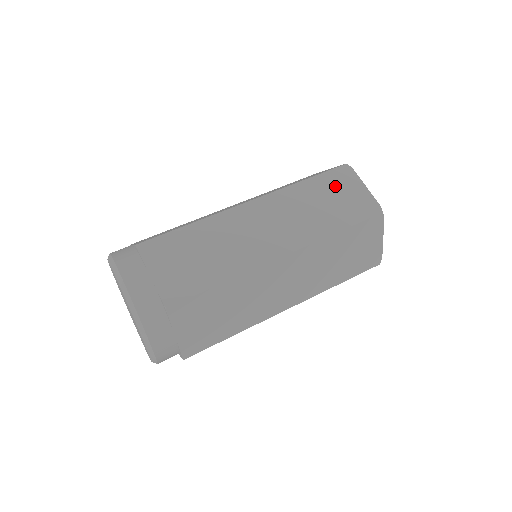
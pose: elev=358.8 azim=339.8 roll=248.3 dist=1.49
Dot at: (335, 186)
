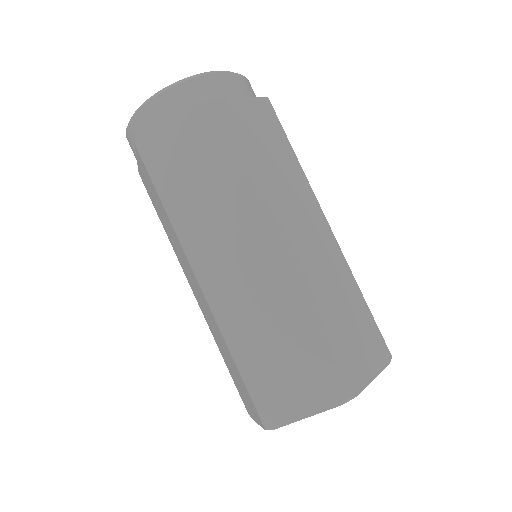
Dot at: occluded
